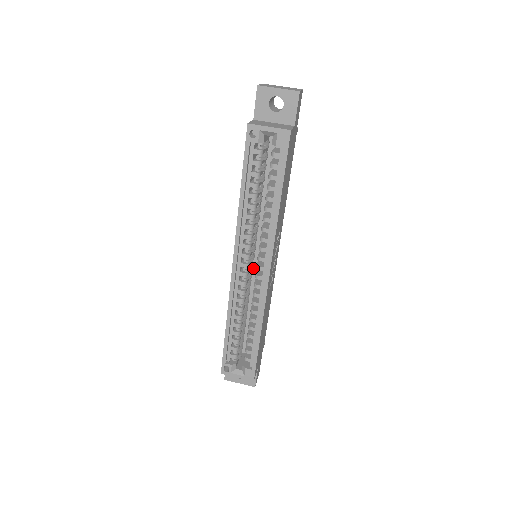
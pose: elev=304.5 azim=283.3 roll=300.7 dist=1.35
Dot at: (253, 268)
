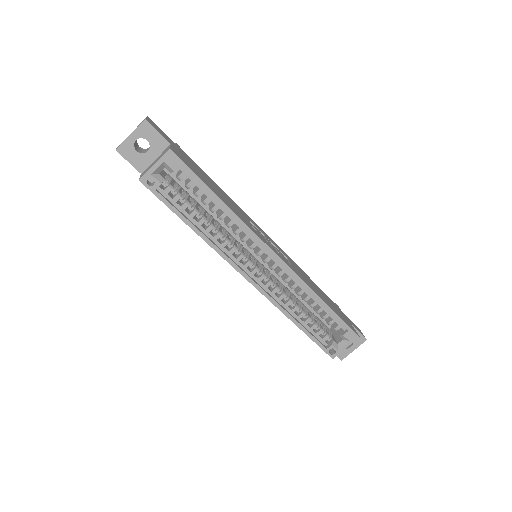
Dot at: (264, 266)
